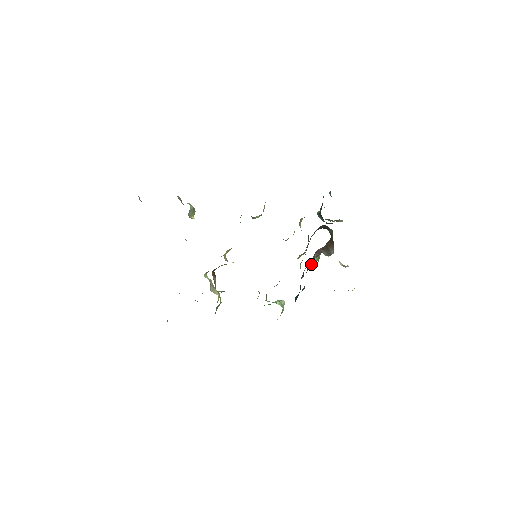
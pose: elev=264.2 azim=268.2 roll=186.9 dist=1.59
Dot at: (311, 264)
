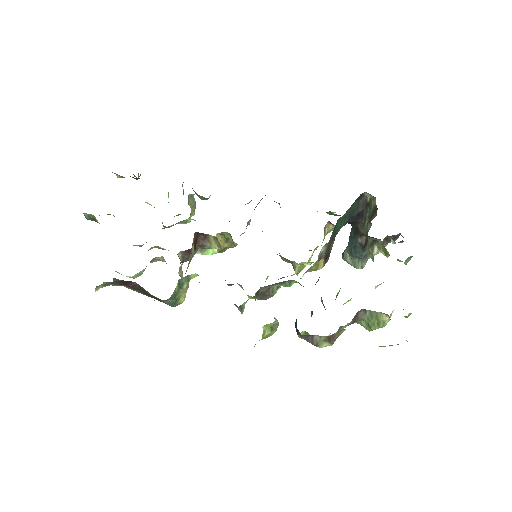
Dot at: occluded
